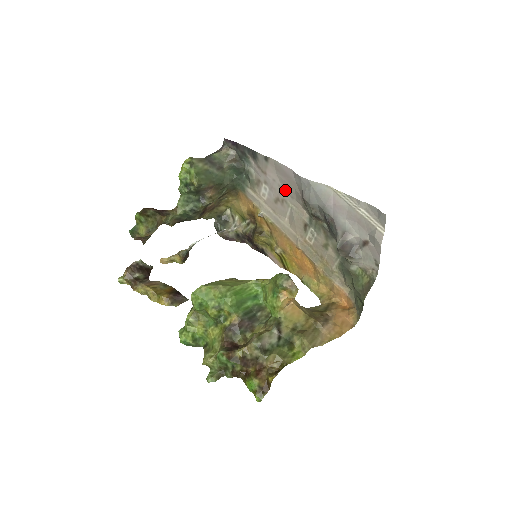
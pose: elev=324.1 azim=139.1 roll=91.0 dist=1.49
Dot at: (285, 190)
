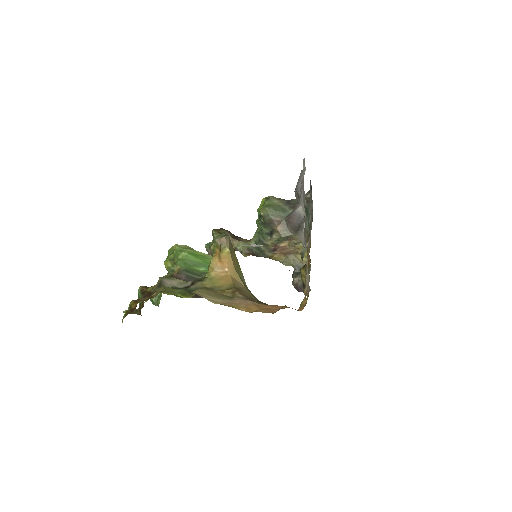
Dot at: occluded
